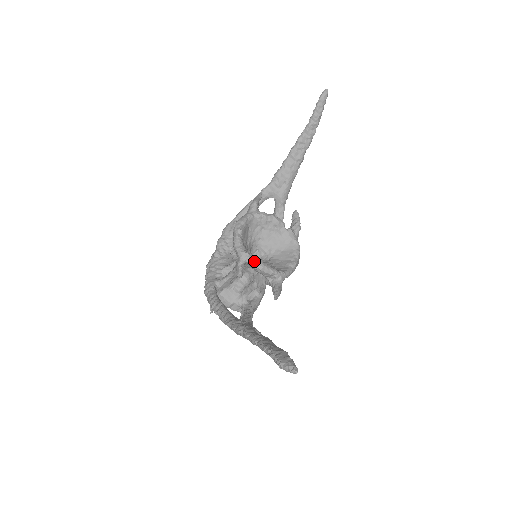
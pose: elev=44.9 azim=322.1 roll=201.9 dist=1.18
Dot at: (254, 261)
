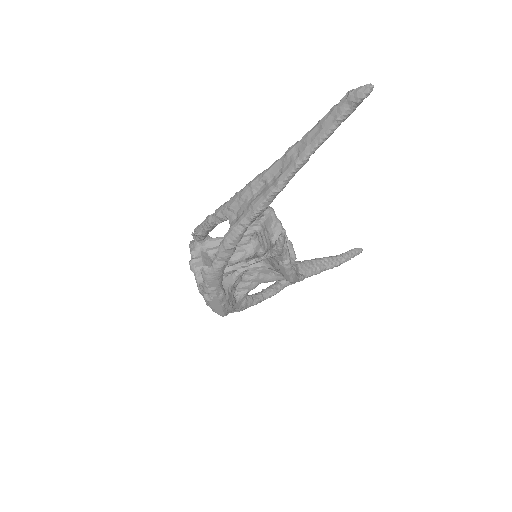
Dot at: occluded
